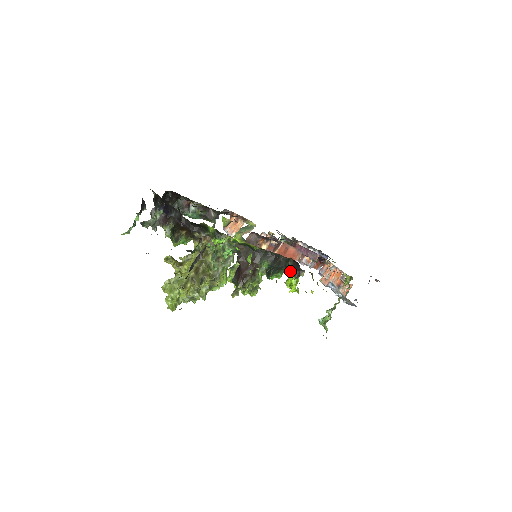
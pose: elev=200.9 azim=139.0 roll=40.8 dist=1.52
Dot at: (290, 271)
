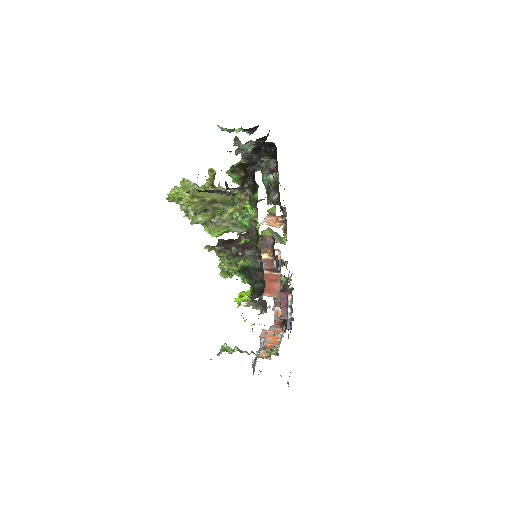
Dot at: (254, 289)
